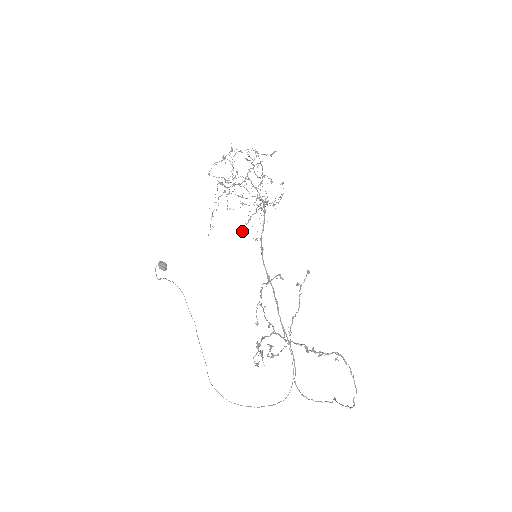
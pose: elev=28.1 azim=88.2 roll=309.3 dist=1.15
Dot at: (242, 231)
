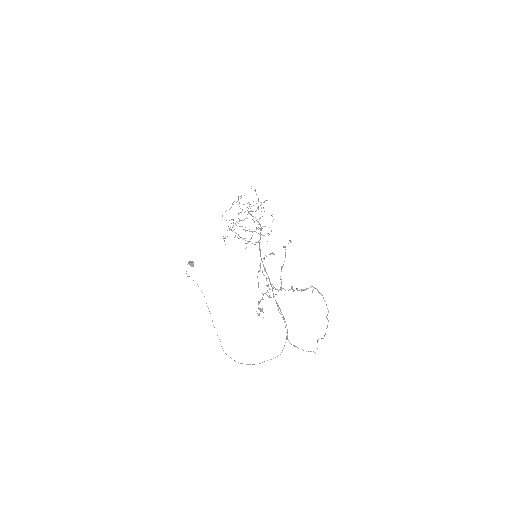
Dot at: (246, 247)
